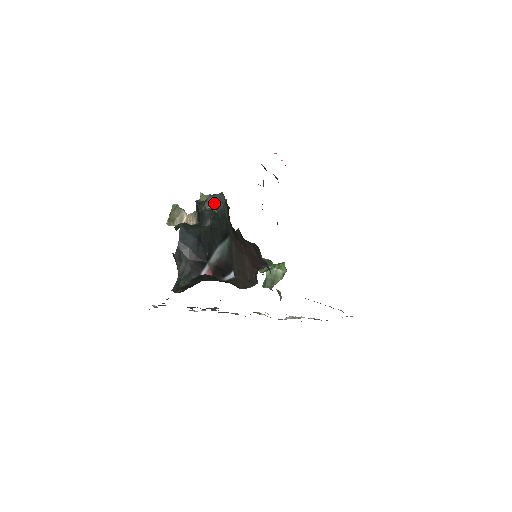
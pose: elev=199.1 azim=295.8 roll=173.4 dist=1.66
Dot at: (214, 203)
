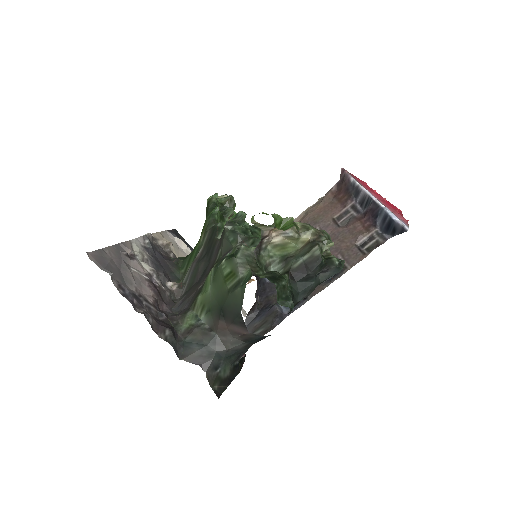
Dot at: occluded
